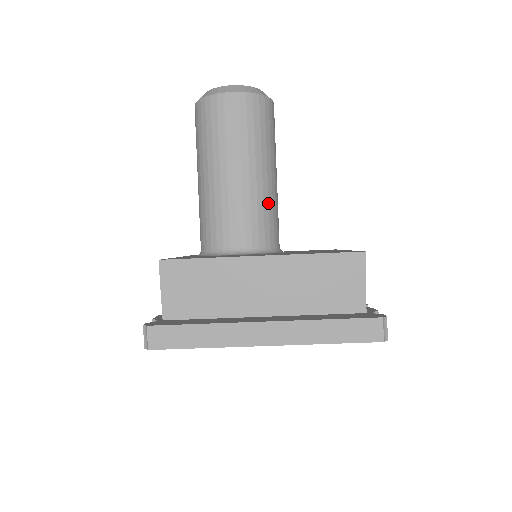
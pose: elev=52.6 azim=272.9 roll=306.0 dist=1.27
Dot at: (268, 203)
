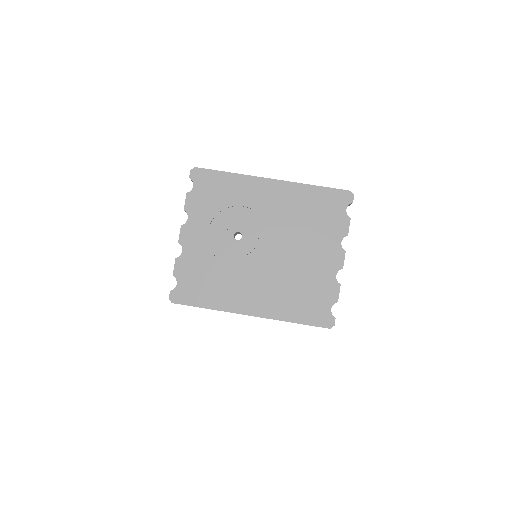
Dot at: occluded
